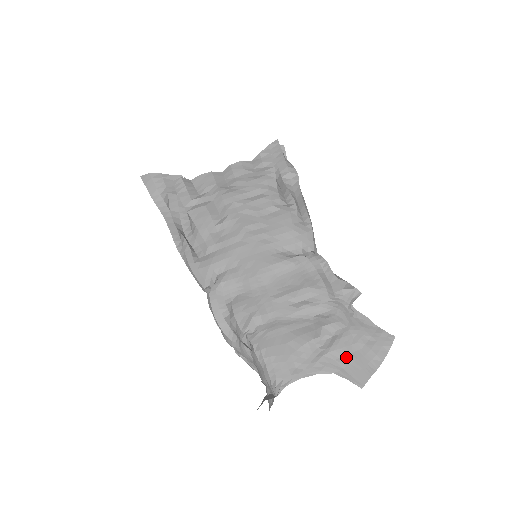
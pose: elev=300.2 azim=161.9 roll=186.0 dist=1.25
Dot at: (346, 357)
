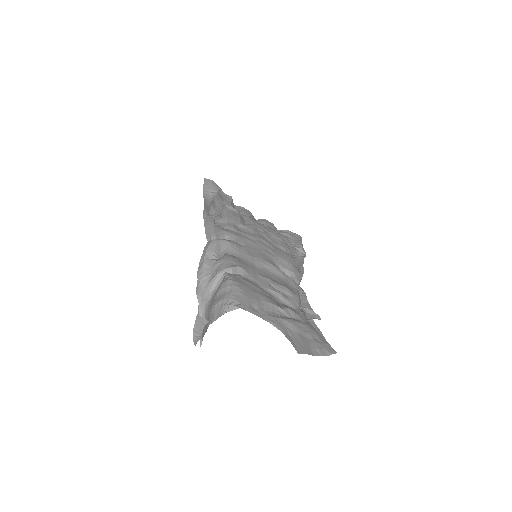
Dot at: (295, 332)
